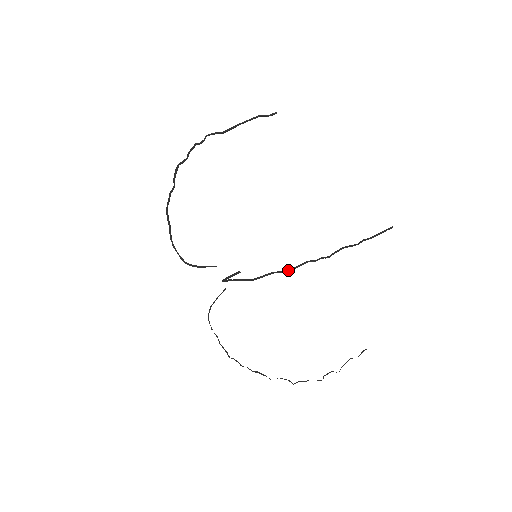
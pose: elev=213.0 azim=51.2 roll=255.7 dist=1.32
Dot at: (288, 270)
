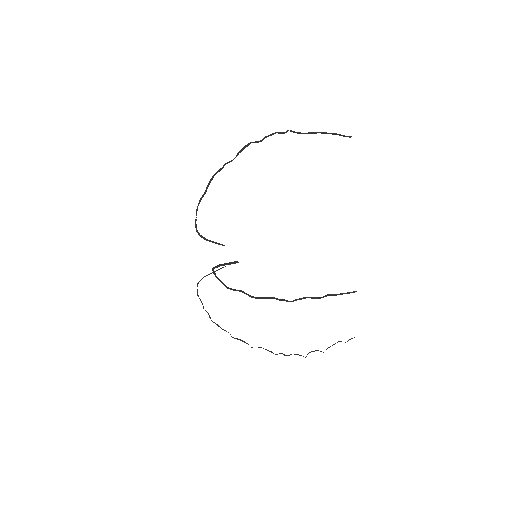
Dot at: occluded
